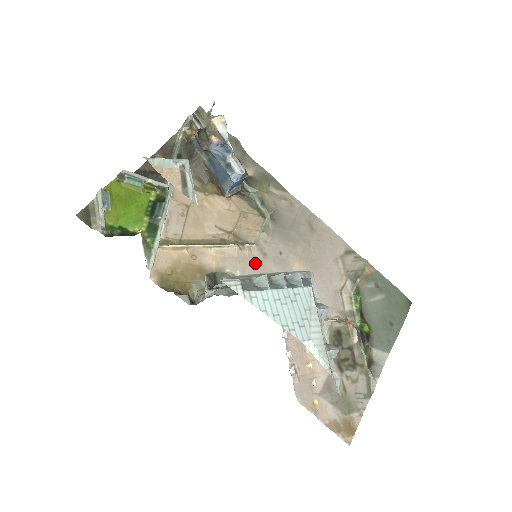
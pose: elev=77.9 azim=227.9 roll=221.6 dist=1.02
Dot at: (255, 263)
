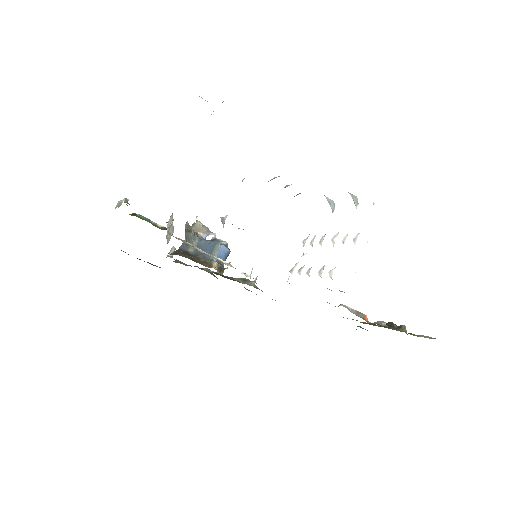
Dot at: occluded
